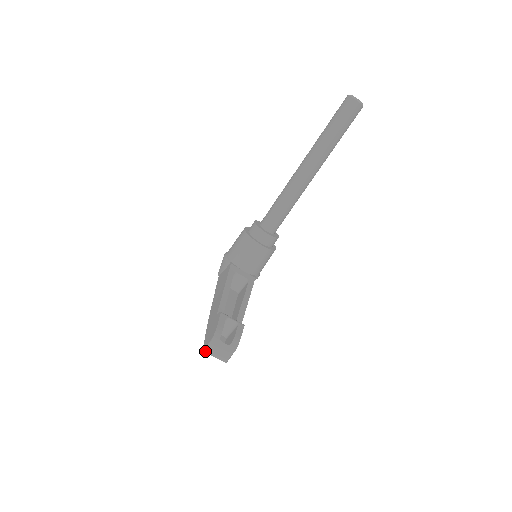
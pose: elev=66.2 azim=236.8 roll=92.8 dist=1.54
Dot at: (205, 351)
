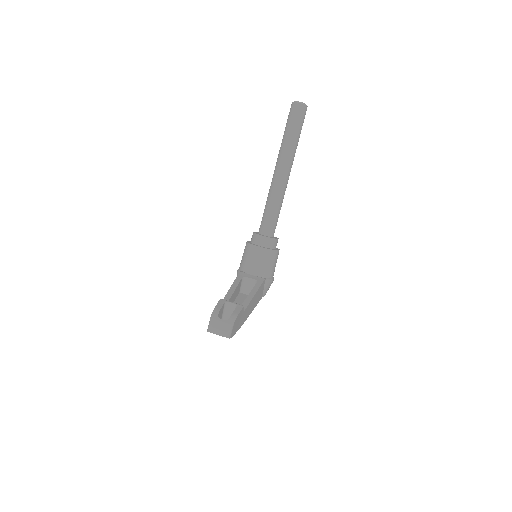
Dot at: (207, 330)
